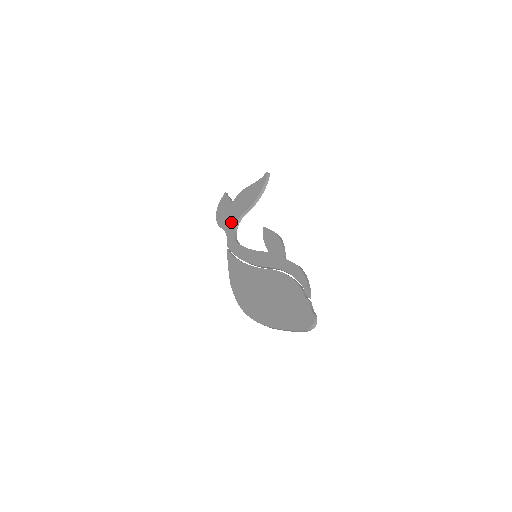
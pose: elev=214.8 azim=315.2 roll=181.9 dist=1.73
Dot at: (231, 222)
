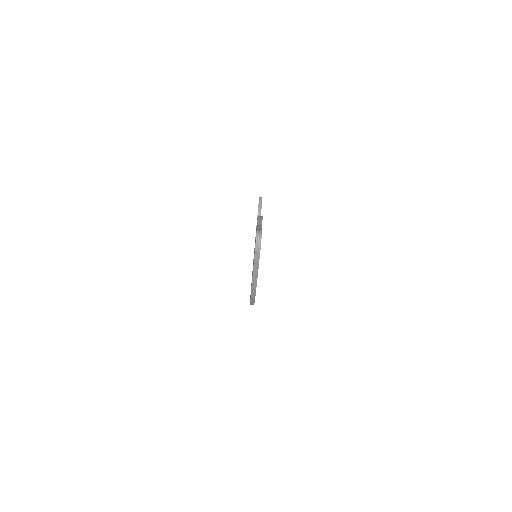
Dot at: occluded
